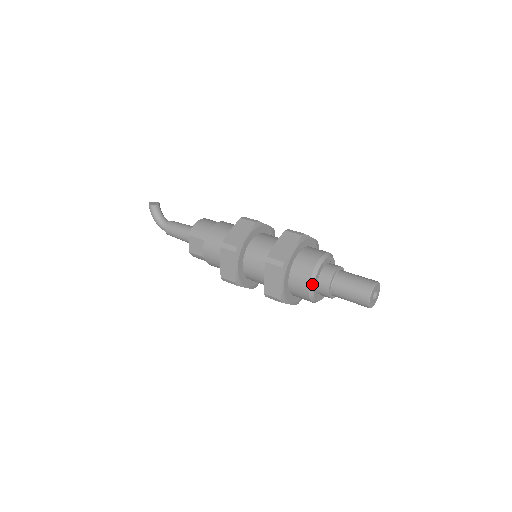
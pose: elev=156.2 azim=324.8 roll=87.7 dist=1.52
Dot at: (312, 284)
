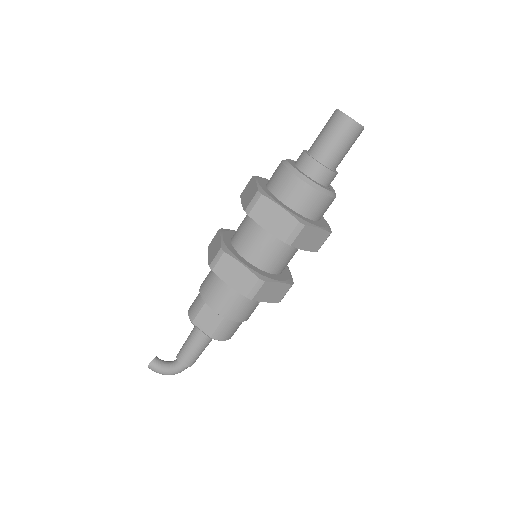
Dot at: (300, 175)
